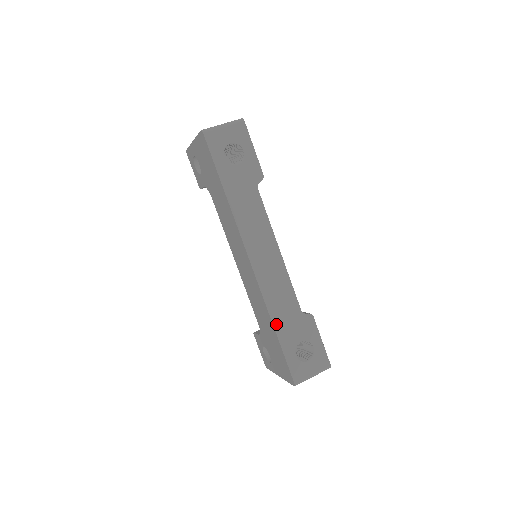
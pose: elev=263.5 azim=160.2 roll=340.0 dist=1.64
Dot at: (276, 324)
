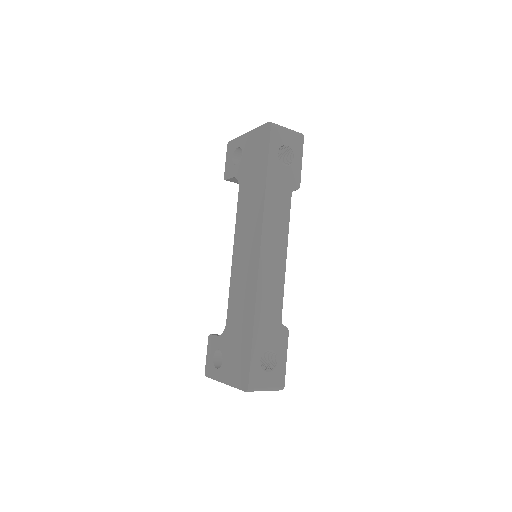
Dot at: (257, 320)
